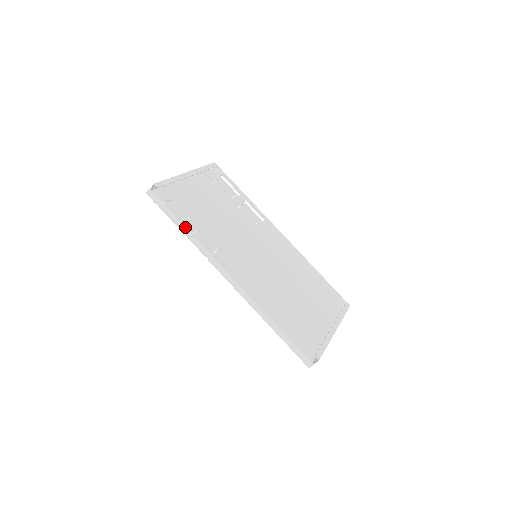
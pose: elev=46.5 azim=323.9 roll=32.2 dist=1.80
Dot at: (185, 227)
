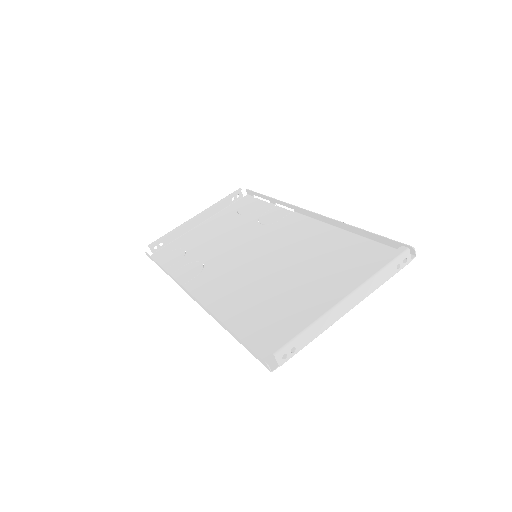
Dot at: (162, 268)
